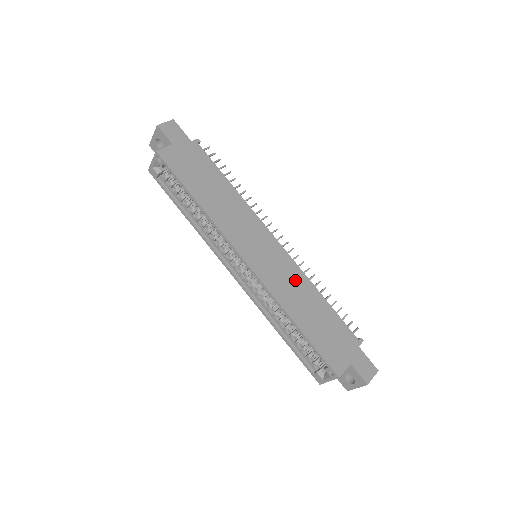
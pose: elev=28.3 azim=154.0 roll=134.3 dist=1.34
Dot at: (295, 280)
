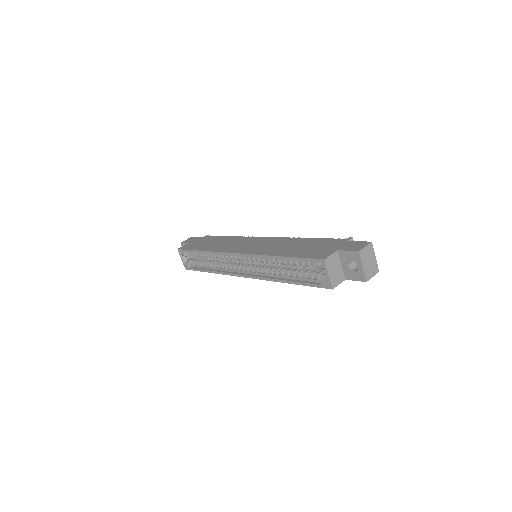
Dot at: (280, 243)
